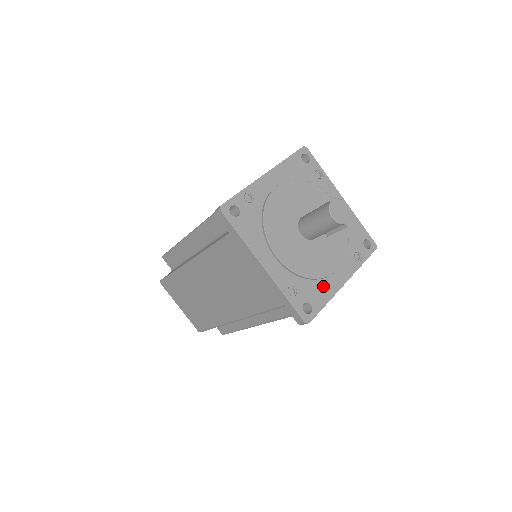
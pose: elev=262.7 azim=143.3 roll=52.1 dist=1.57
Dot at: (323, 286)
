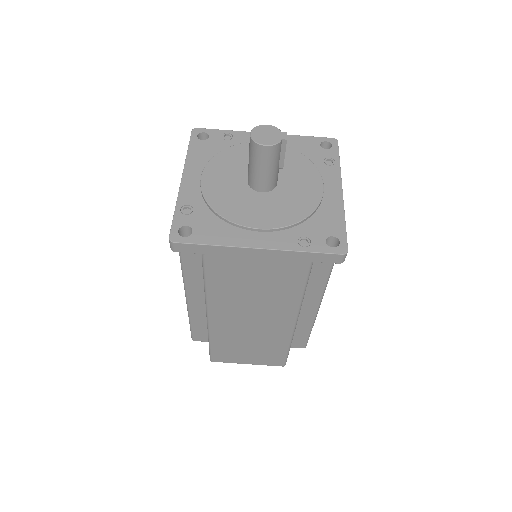
Dot at: (326, 212)
